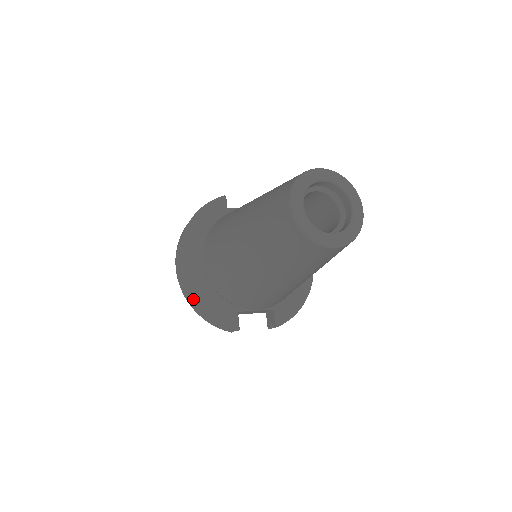
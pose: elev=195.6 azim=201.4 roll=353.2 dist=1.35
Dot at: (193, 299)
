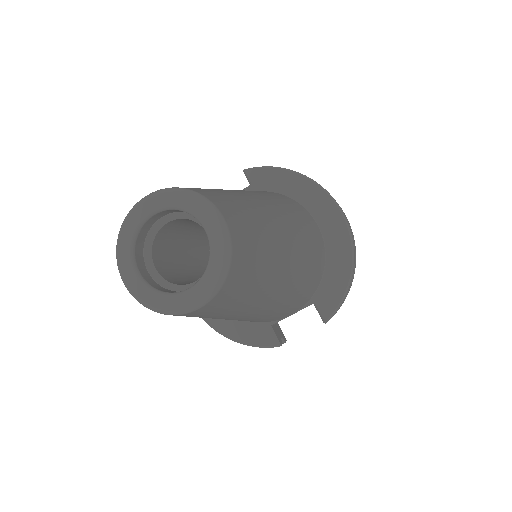
Dot at: (218, 332)
